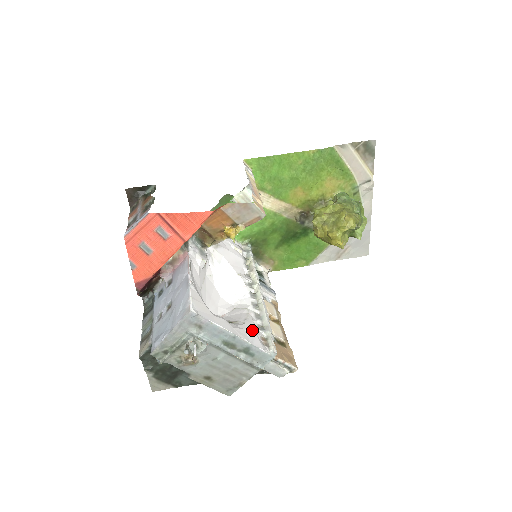
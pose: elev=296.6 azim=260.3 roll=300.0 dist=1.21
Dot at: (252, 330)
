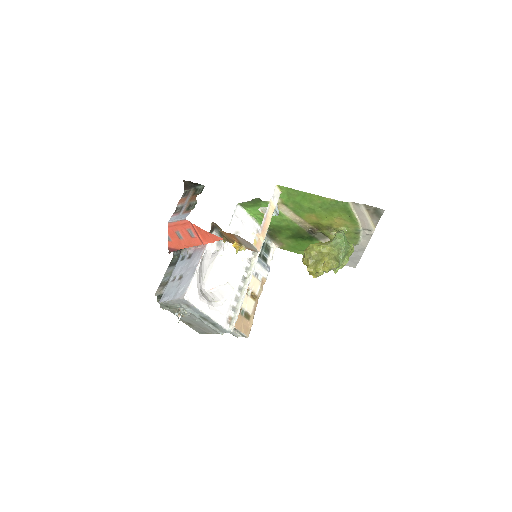
Dot at: (225, 311)
